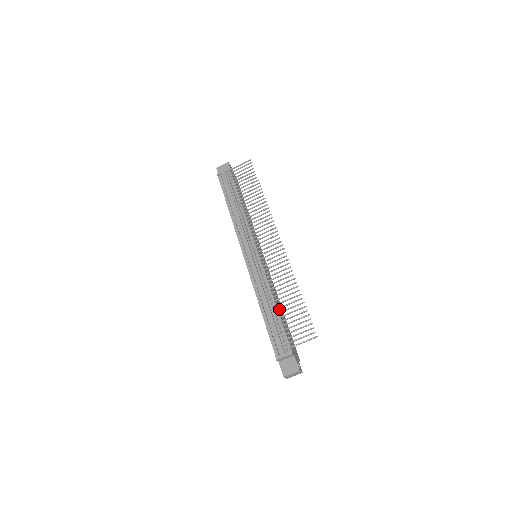
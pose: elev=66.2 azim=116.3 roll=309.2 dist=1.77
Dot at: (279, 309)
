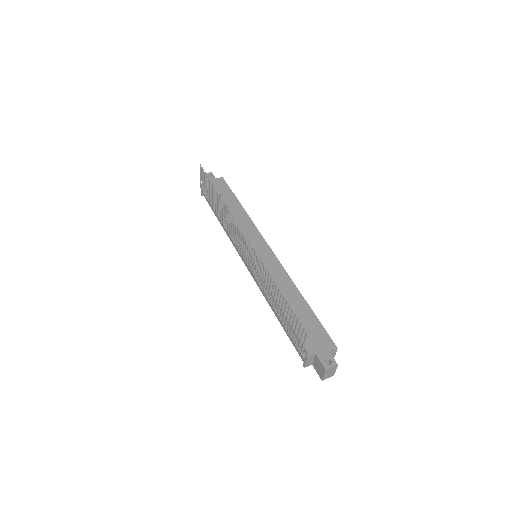
Dot at: occluded
